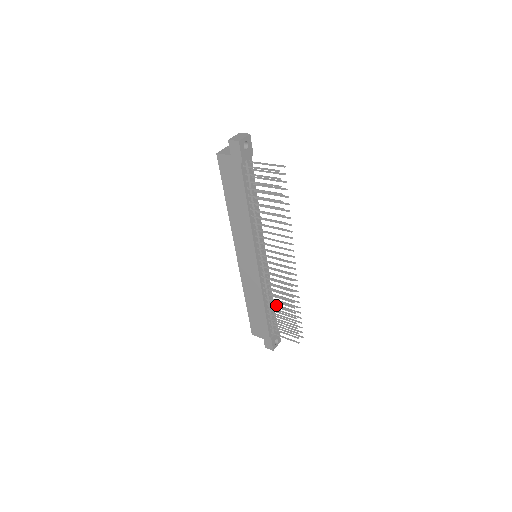
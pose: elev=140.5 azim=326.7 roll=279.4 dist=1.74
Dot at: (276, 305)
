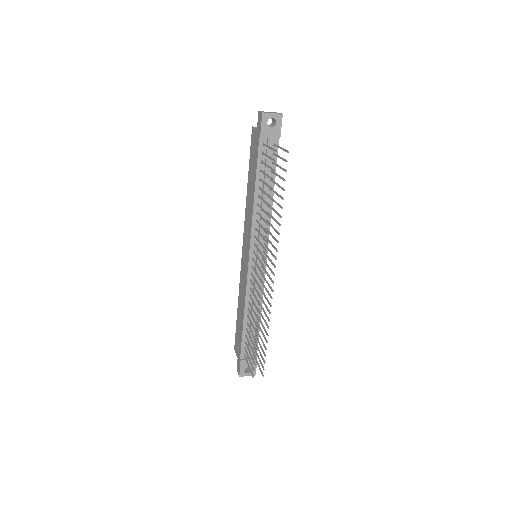
Dot at: (258, 325)
